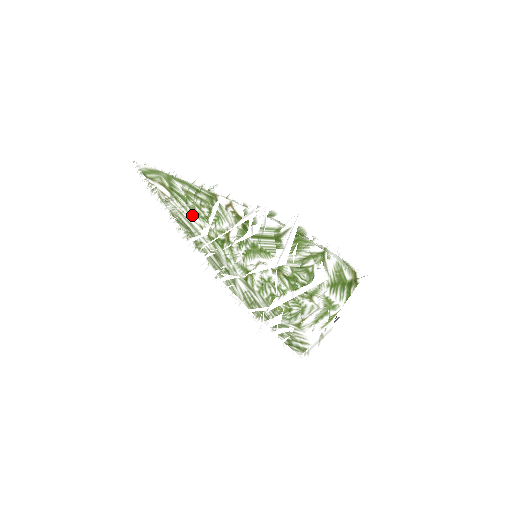
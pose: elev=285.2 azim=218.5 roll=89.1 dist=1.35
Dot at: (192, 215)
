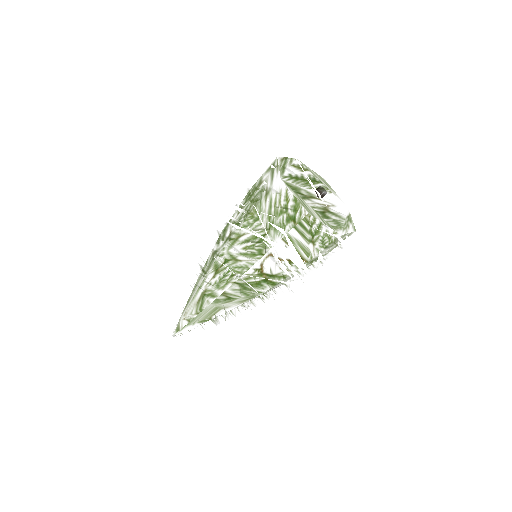
Dot at: occluded
